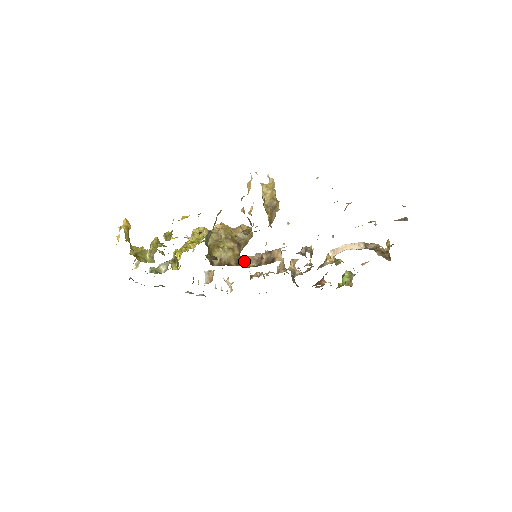
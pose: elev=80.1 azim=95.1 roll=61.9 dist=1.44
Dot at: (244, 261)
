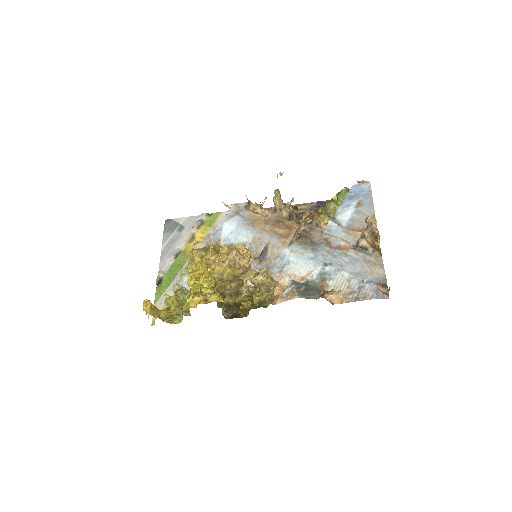
Dot at: occluded
